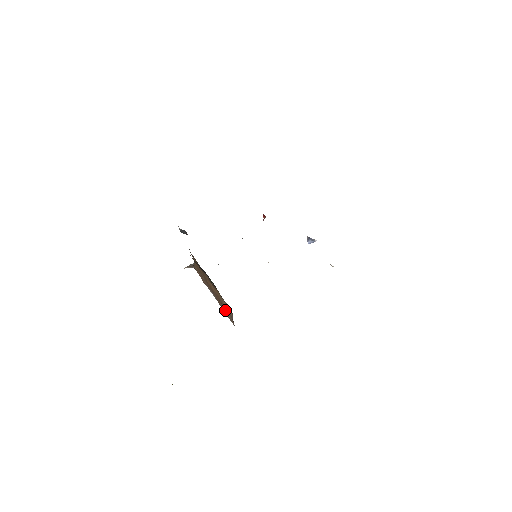
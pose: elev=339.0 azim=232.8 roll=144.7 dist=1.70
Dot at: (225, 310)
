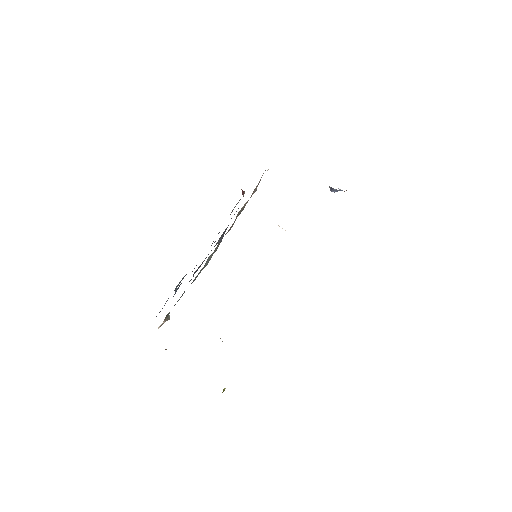
Dot at: occluded
